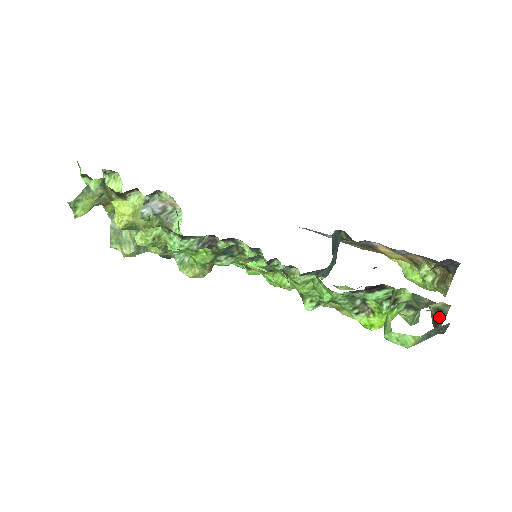
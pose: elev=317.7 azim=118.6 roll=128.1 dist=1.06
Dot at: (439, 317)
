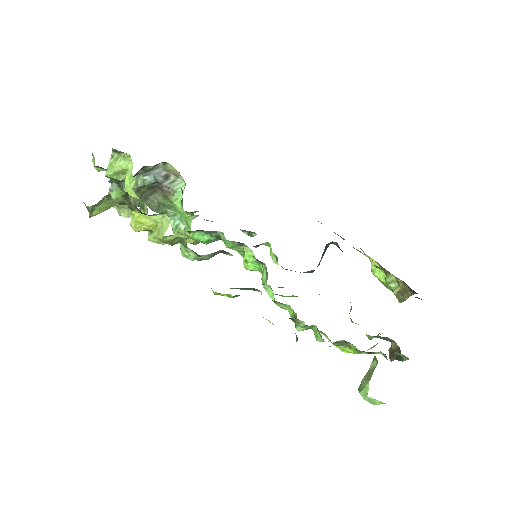
Dot at: (396, 354)
